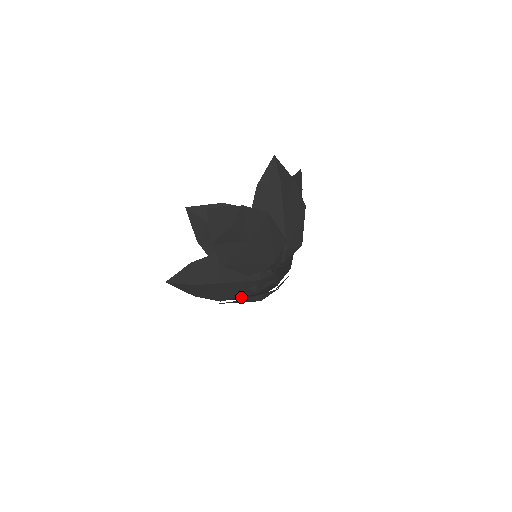
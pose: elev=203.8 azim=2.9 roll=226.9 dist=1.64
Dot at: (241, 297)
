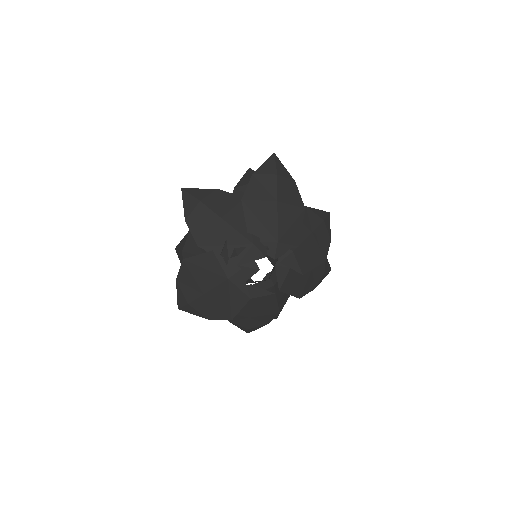
Dot at: occluded
